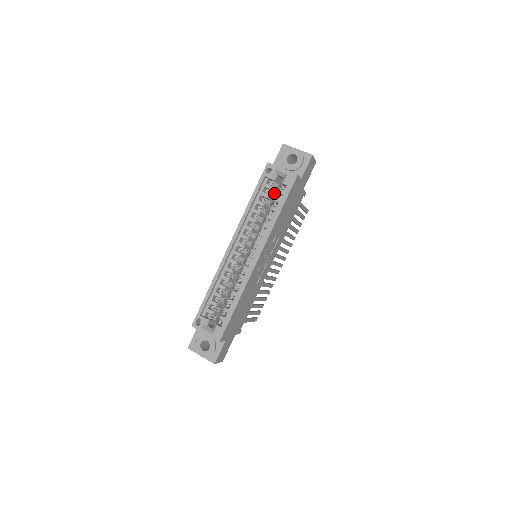
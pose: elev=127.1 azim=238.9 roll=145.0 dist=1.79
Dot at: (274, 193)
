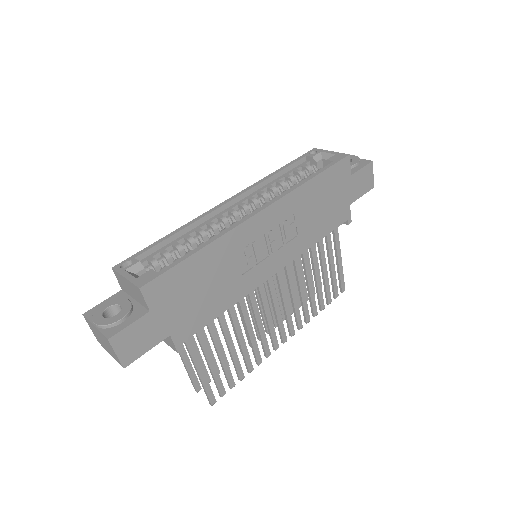
Dot at: occluded
